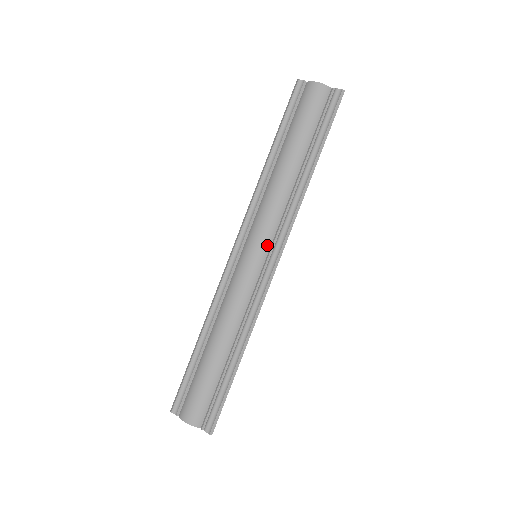
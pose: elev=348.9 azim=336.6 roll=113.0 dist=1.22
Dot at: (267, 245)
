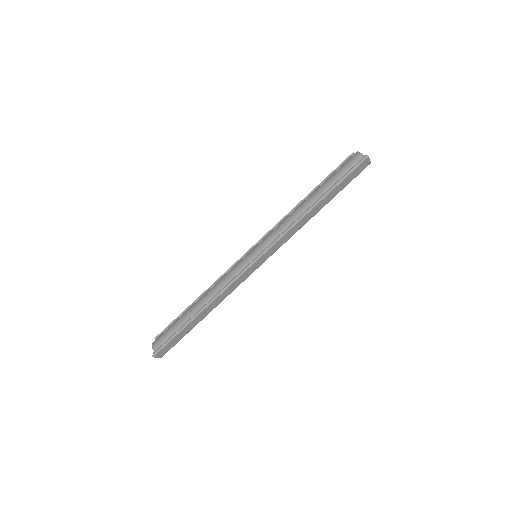
Dot at: (263, 248)
